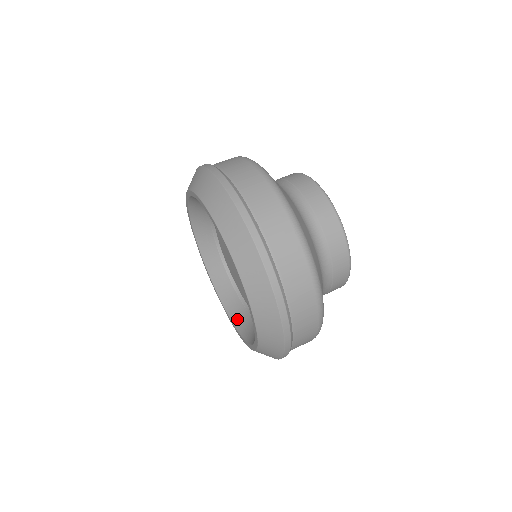
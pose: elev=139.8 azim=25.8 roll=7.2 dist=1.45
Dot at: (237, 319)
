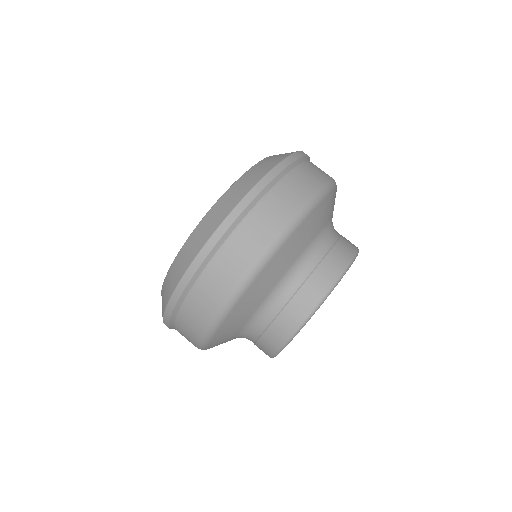
Dot at: occluded
